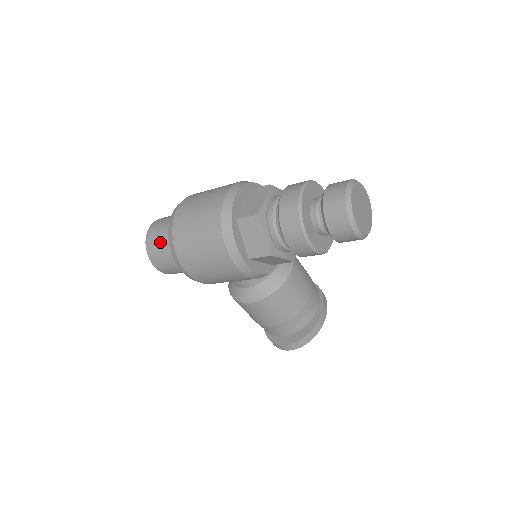
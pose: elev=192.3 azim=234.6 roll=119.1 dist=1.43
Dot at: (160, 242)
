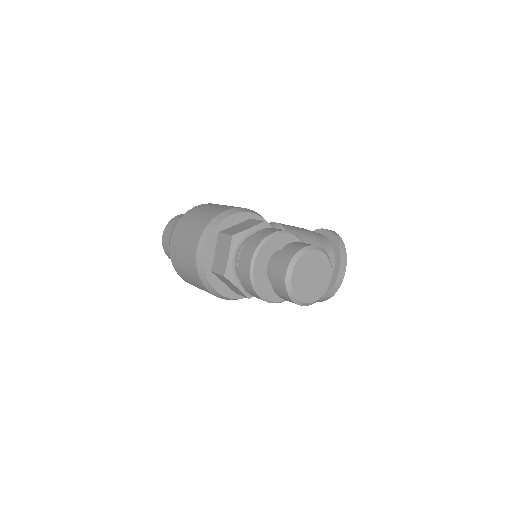
Dot at: occluded
